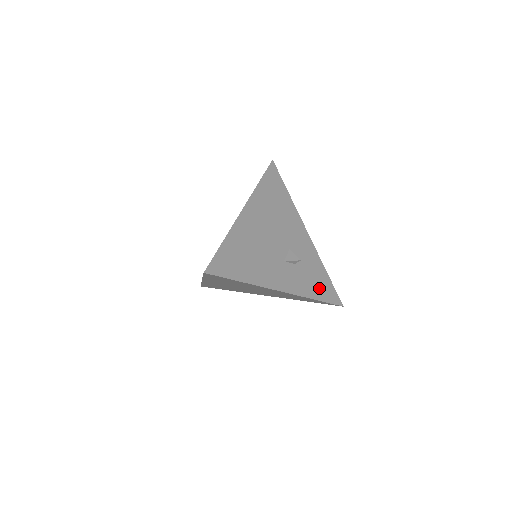
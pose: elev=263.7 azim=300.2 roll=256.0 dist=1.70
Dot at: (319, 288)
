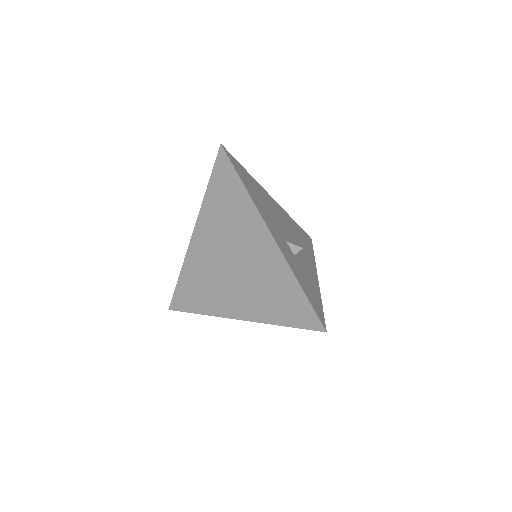
Dot at: (308, 290)
